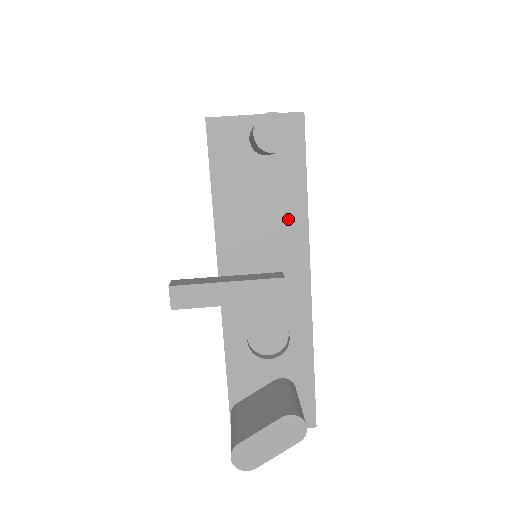
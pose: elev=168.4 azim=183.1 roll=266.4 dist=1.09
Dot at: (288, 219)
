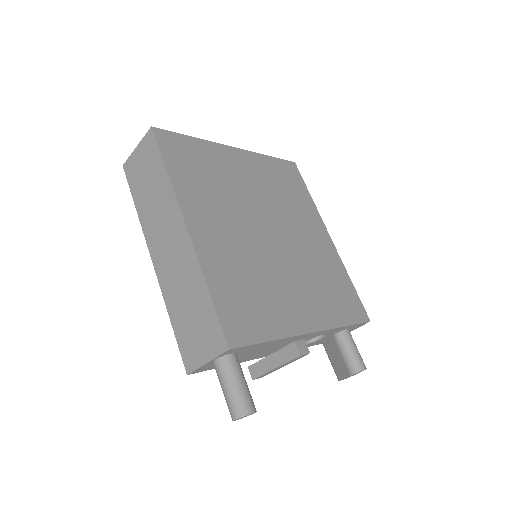
Dot at: (274, 344)
